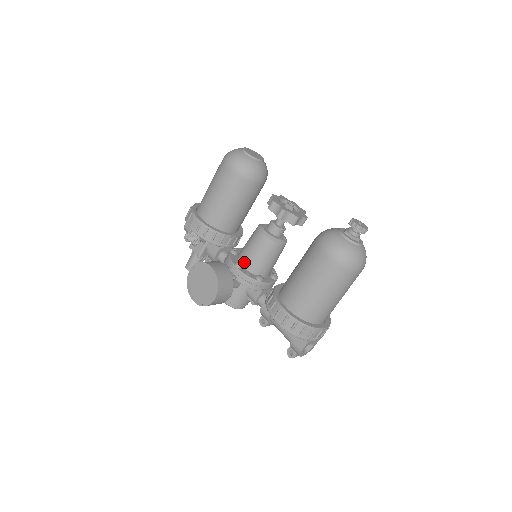
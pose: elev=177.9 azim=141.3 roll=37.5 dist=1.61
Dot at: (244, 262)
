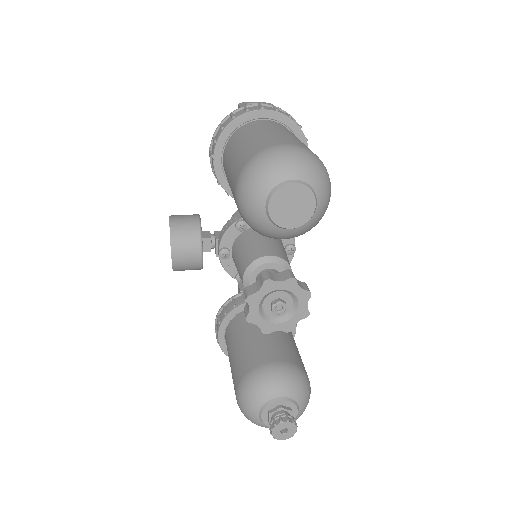
Dot at: (232, 255)
